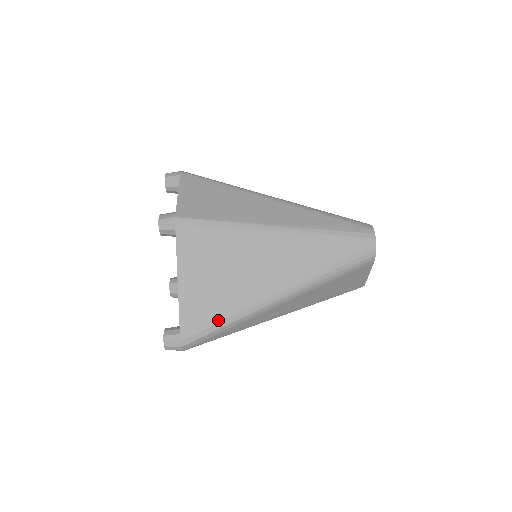
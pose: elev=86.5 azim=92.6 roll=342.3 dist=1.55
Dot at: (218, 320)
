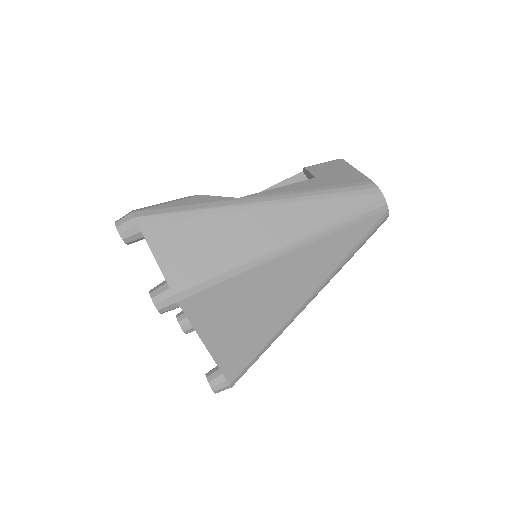
Dot at: (257, 352)
